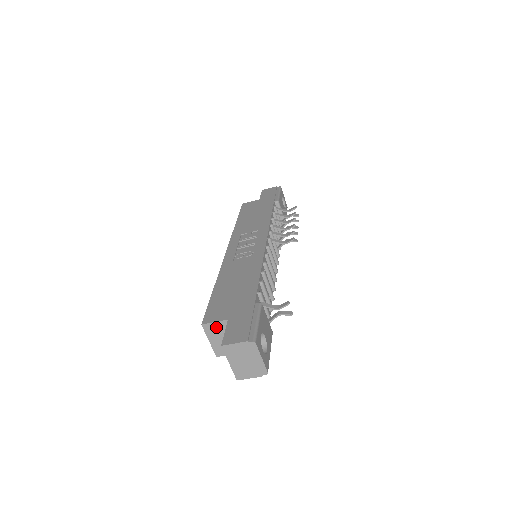
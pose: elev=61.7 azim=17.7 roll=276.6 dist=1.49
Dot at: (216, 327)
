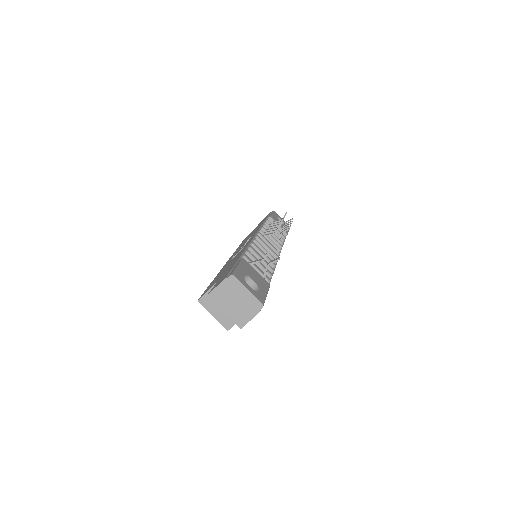
Dot at: occluded
